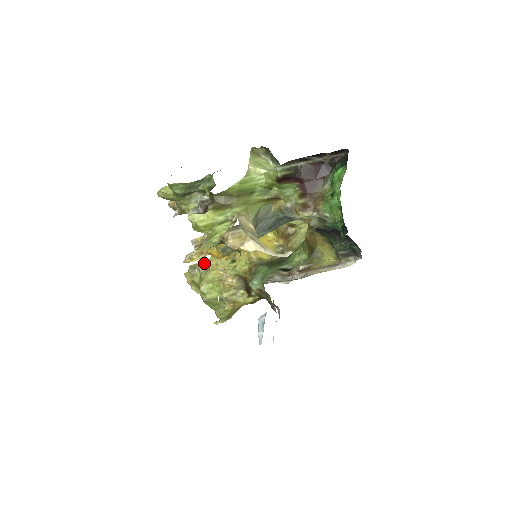
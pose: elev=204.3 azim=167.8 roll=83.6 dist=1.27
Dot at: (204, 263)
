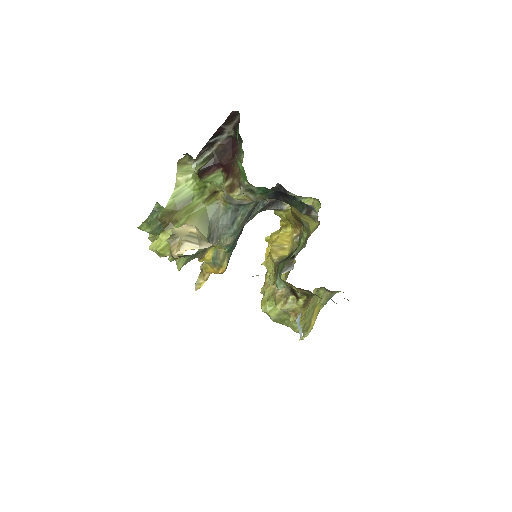
Dot at: occluded
